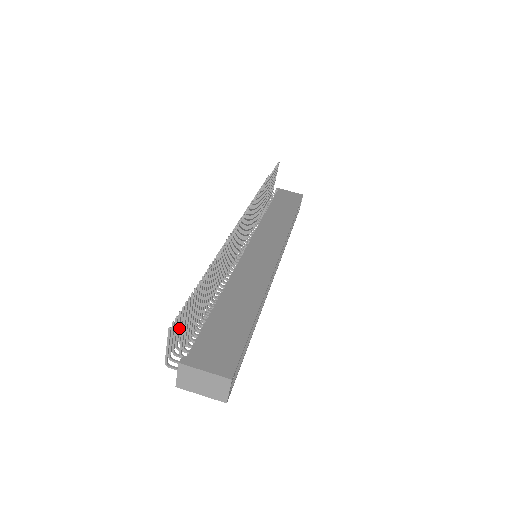
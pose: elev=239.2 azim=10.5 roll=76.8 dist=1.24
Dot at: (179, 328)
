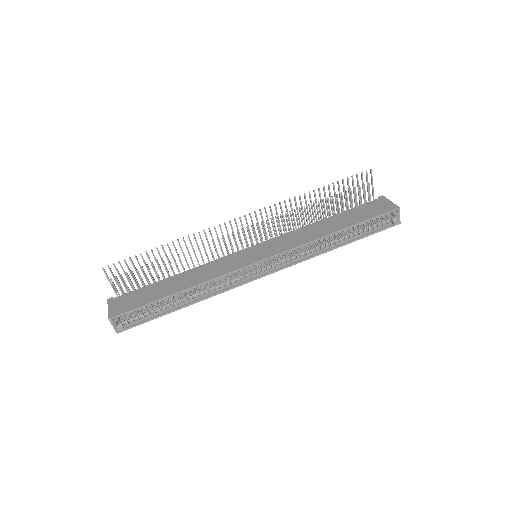
Dot at: occluded
